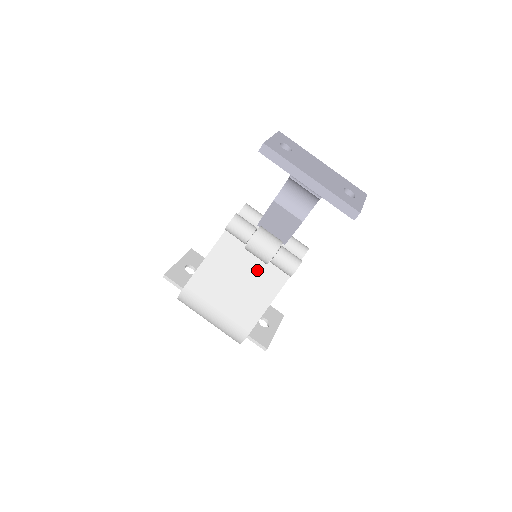
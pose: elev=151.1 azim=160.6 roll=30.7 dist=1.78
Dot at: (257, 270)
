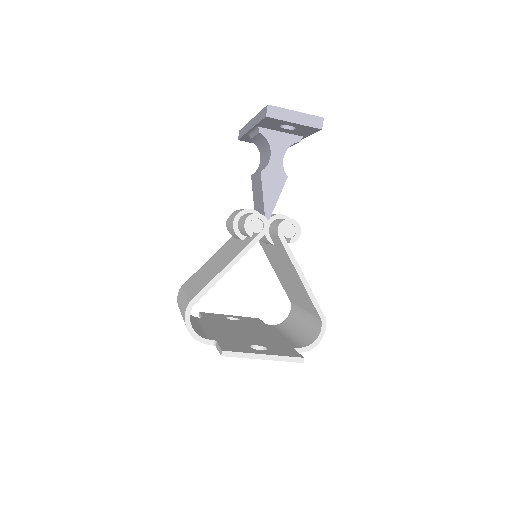
Dot at: (233, 249)
